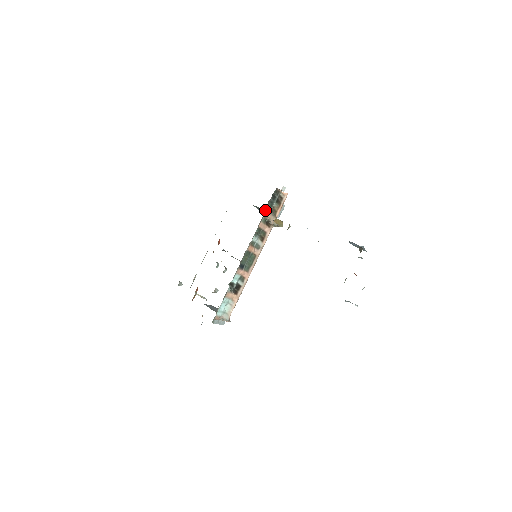
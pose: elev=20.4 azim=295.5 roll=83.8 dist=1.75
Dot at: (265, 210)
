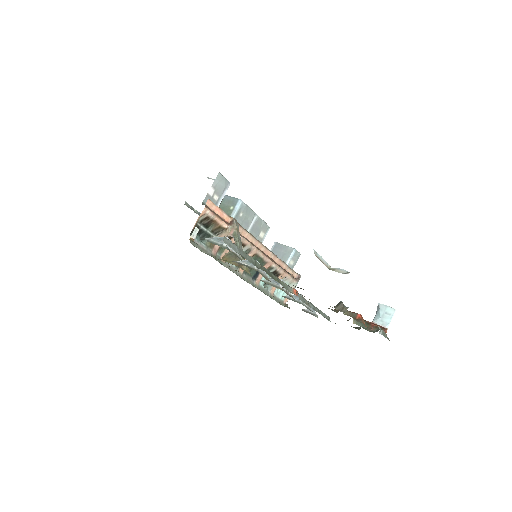
Dot at: occluded
